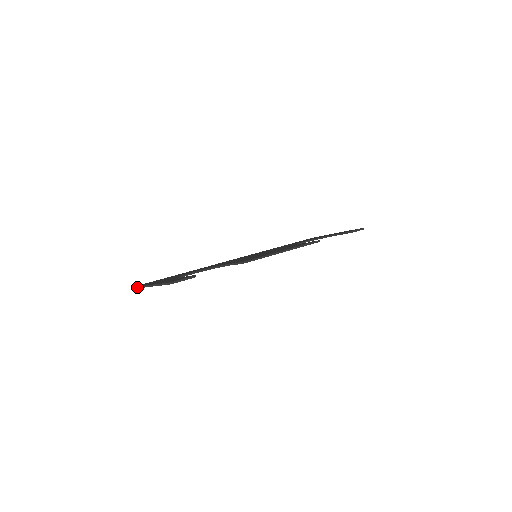
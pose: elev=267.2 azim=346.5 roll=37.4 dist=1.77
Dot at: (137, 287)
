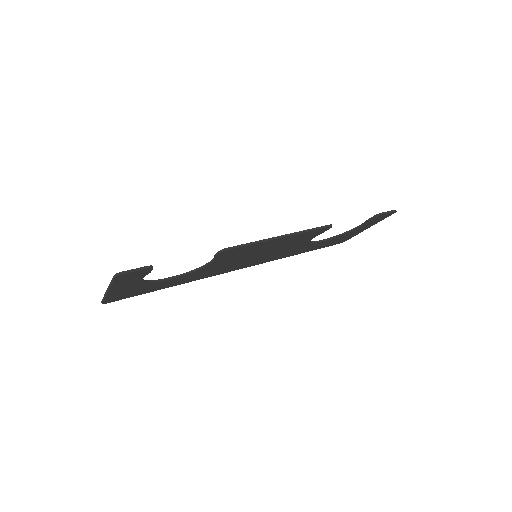
Dot at: (102, 299)
